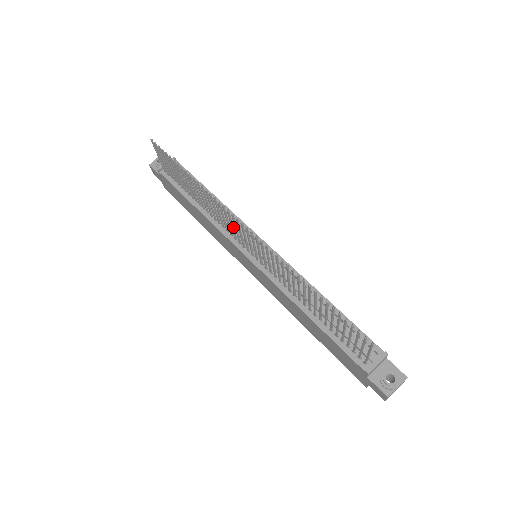
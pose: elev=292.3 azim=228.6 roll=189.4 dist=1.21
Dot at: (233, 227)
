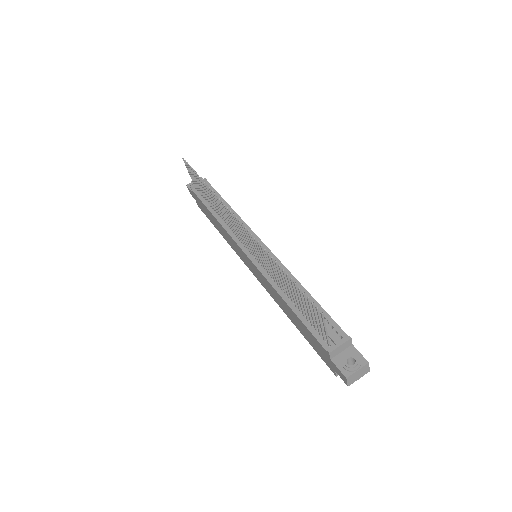
Dot at: (235, 227)
